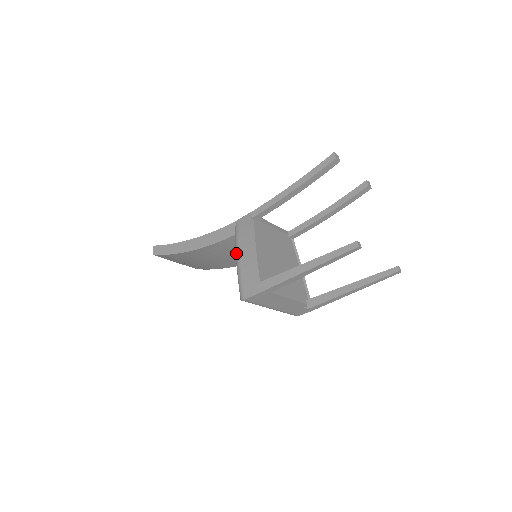
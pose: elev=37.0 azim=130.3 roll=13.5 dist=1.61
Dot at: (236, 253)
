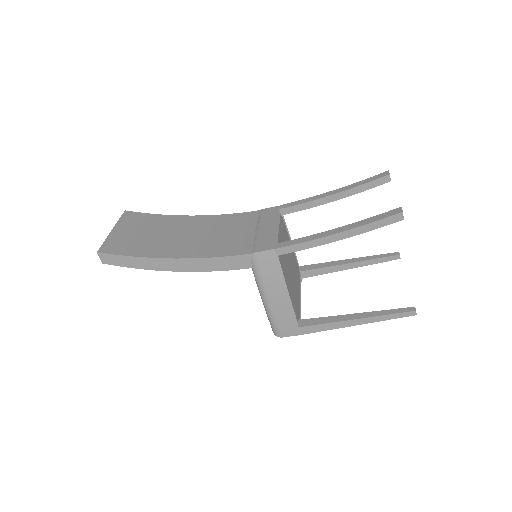
Dot at: (262, 293)
